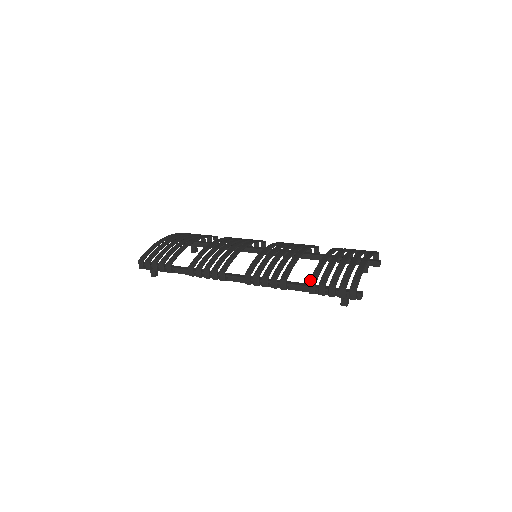
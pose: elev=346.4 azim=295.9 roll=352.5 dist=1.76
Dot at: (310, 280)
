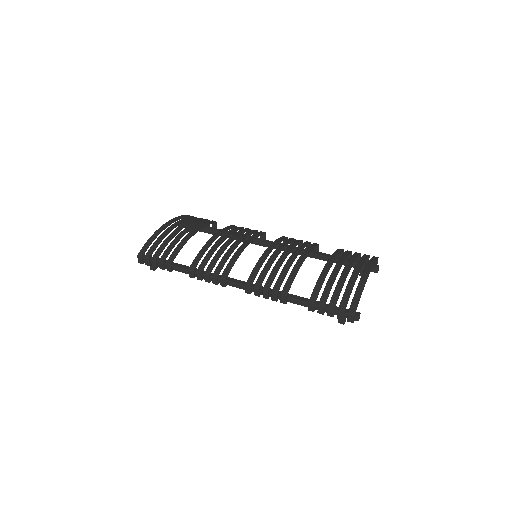
Dot at: (310, 298)
